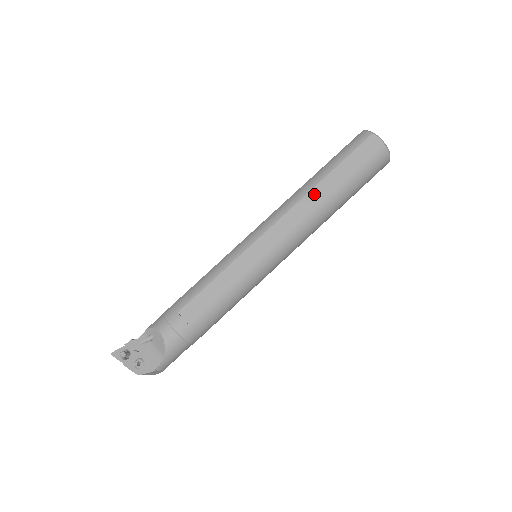
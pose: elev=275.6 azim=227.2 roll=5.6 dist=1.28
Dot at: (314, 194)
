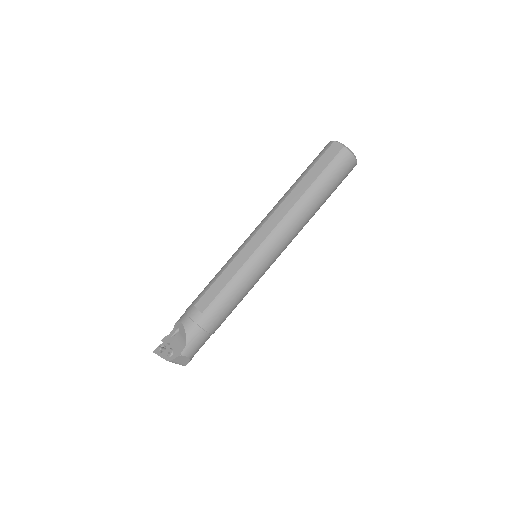
Dot at: (292, 196)
